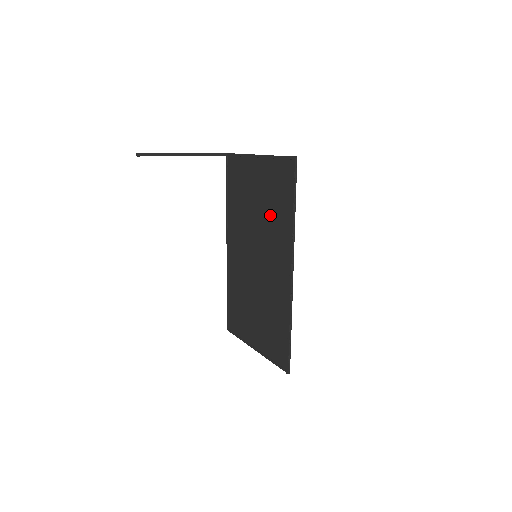
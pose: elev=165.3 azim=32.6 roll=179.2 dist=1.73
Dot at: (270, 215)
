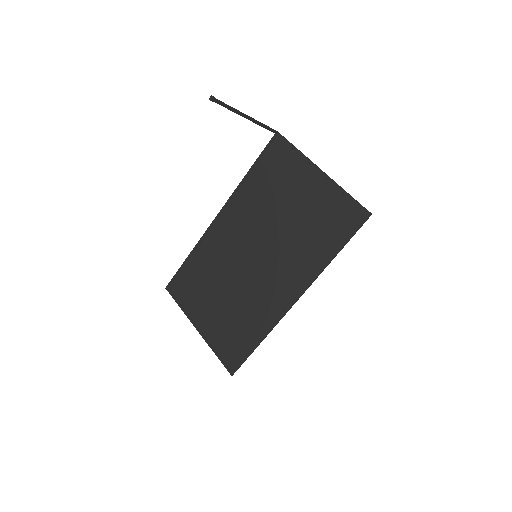
Dot at: (301, 235)
